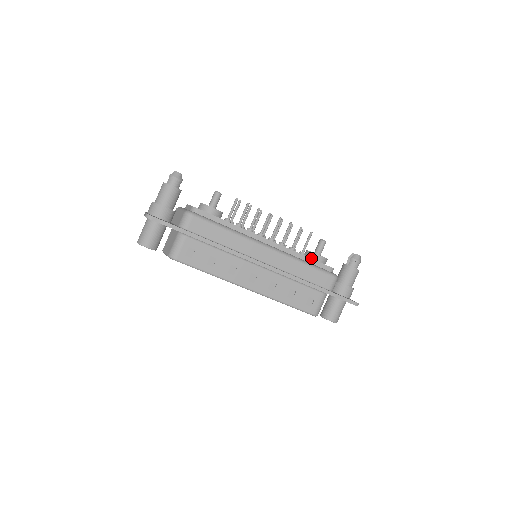
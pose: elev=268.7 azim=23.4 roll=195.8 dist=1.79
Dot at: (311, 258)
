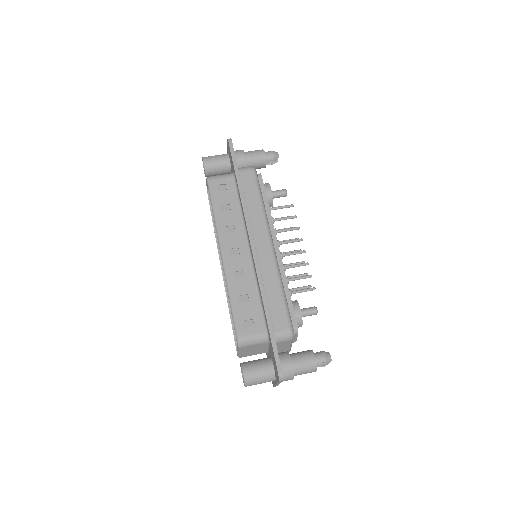
Dot at: occluded
